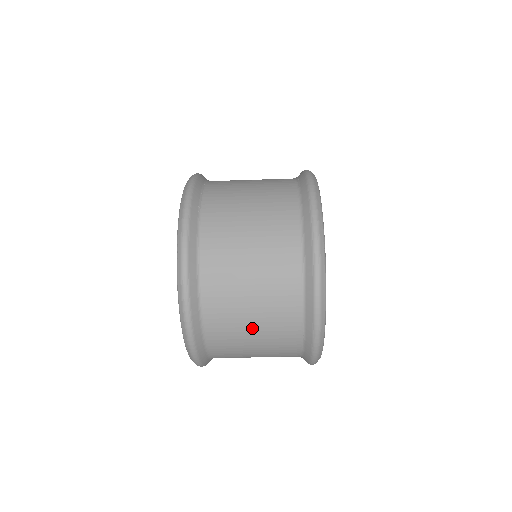
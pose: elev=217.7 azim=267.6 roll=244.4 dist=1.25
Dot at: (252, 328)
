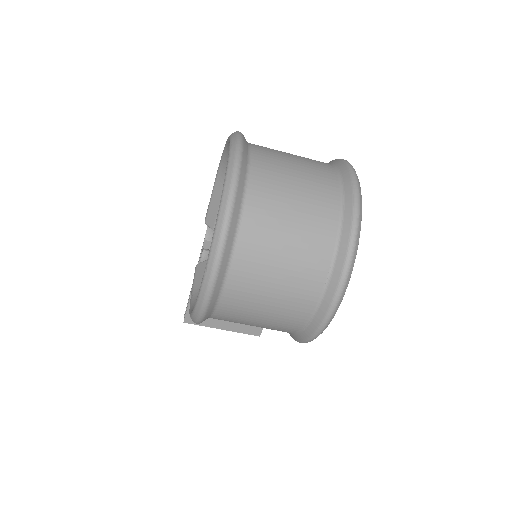
Dot at: (289, 229)
